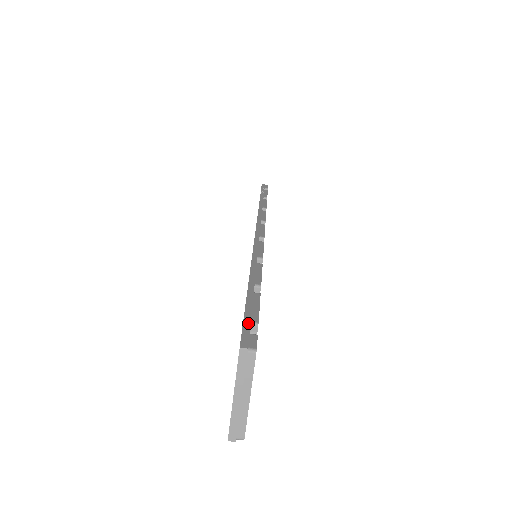
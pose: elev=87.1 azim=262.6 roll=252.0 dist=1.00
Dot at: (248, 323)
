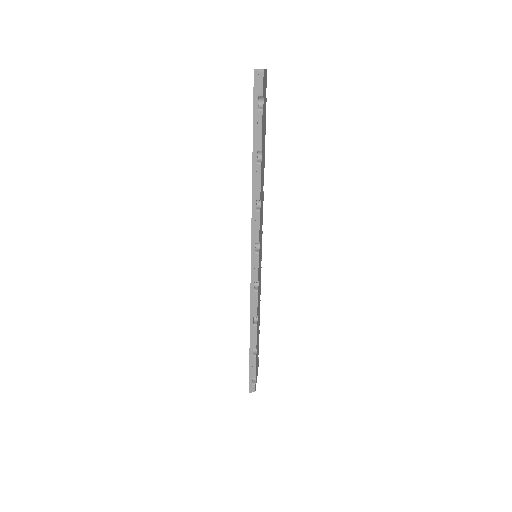
Dot at: occluded
